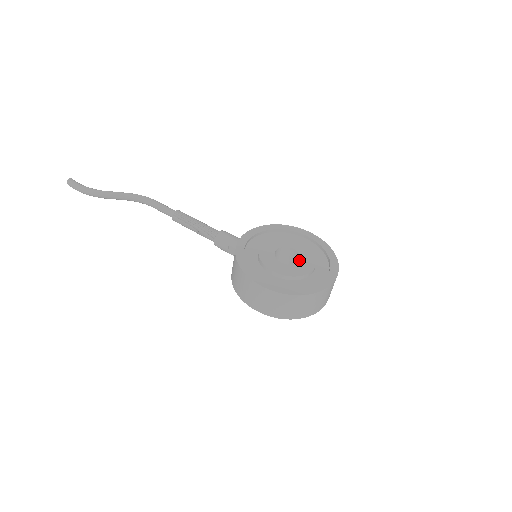
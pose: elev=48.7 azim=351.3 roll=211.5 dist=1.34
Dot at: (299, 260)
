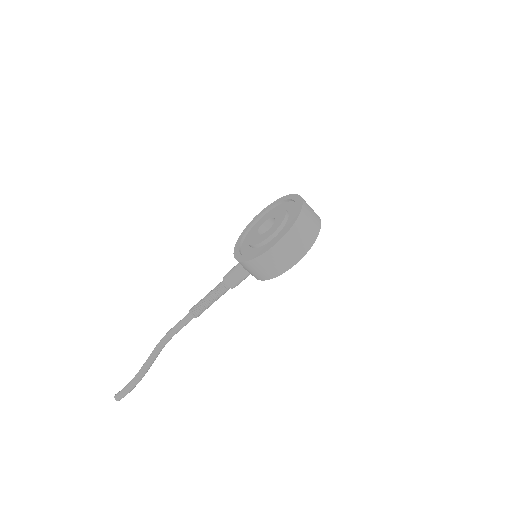
Dot at: (274, 221)
